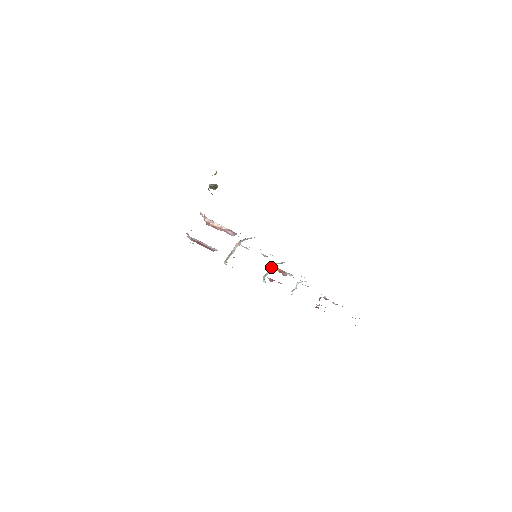
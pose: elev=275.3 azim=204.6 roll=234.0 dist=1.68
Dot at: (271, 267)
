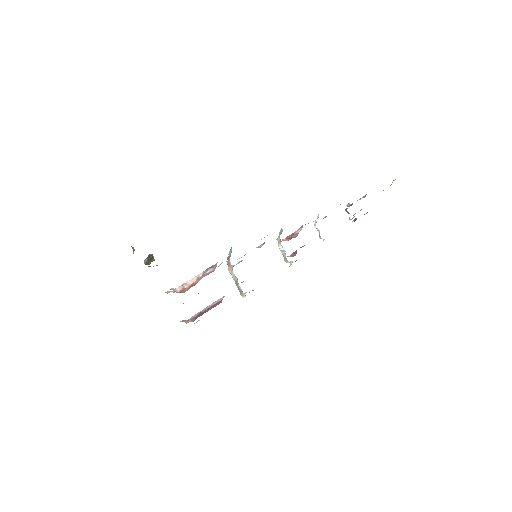
Dot at: (279, 246)
